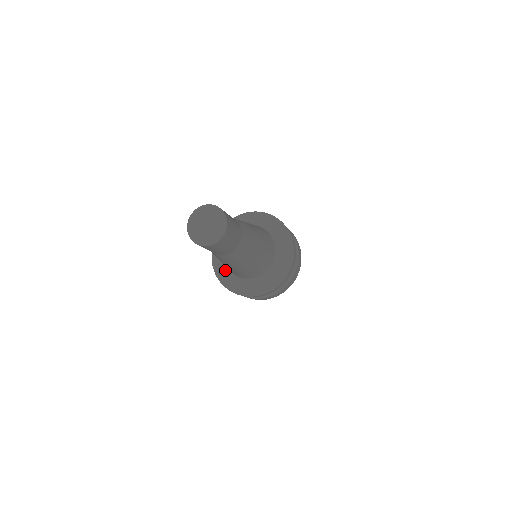
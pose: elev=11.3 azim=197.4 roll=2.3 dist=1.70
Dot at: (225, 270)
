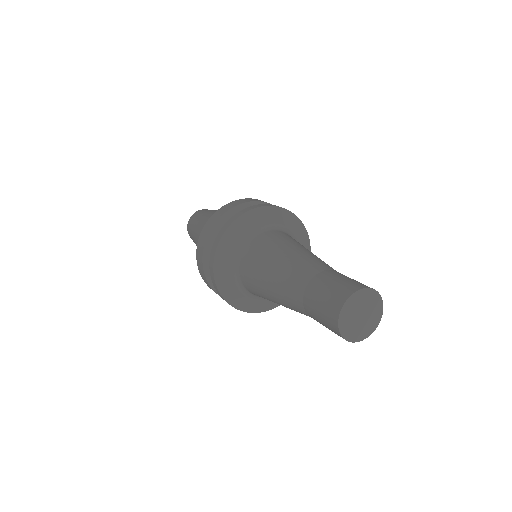
Dot at: (254, 300)
